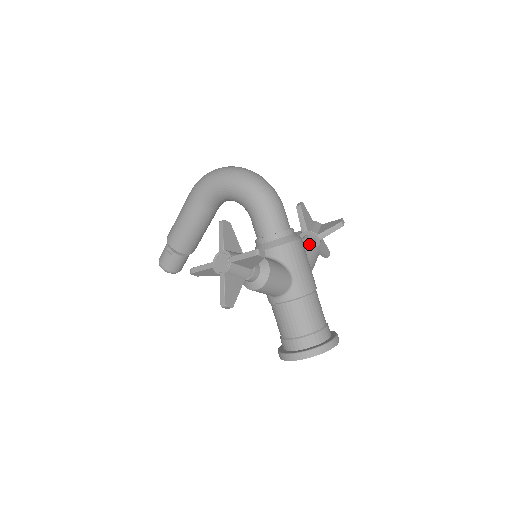
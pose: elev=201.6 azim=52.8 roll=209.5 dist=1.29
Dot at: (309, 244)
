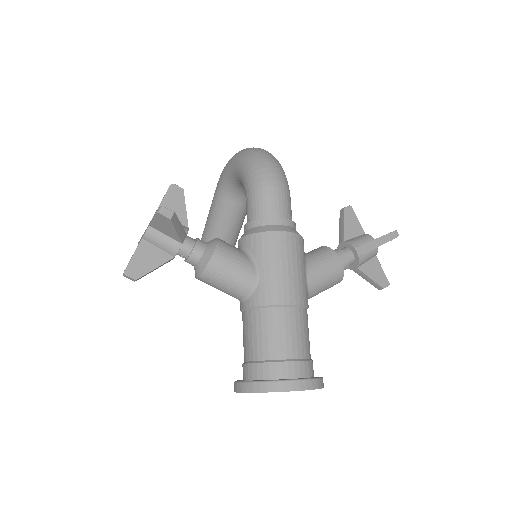
Dot at: (327, 252)
